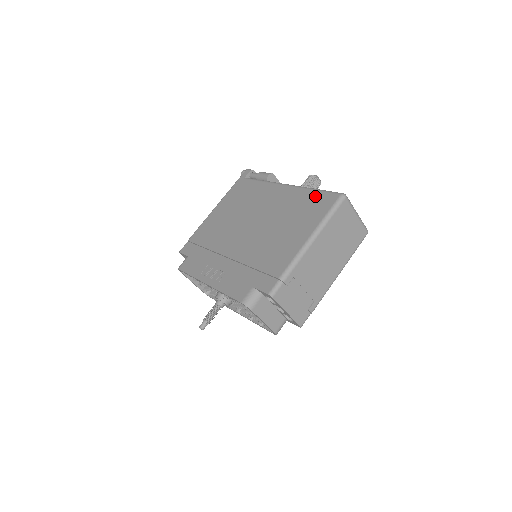
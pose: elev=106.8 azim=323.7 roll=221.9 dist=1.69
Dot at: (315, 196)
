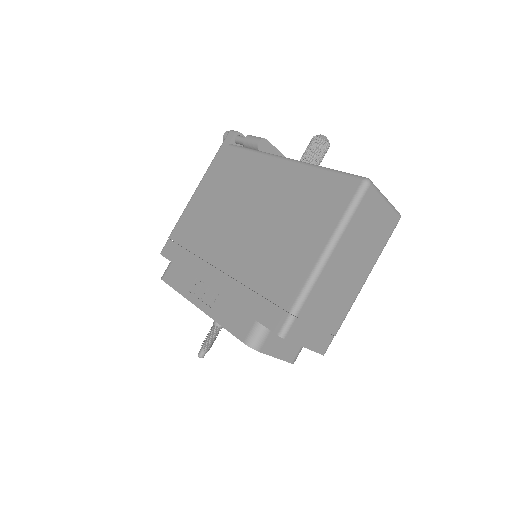
Dot at: (326, 181)
